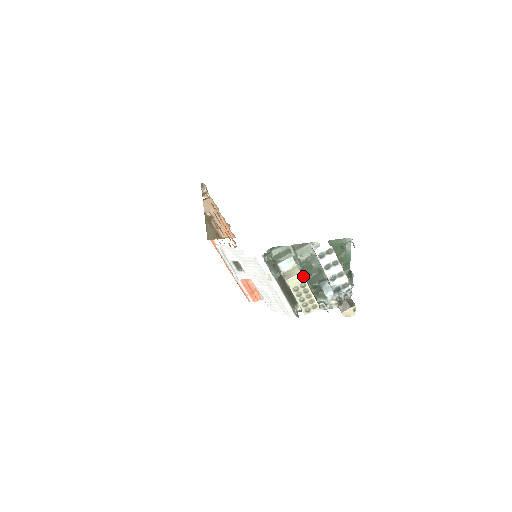
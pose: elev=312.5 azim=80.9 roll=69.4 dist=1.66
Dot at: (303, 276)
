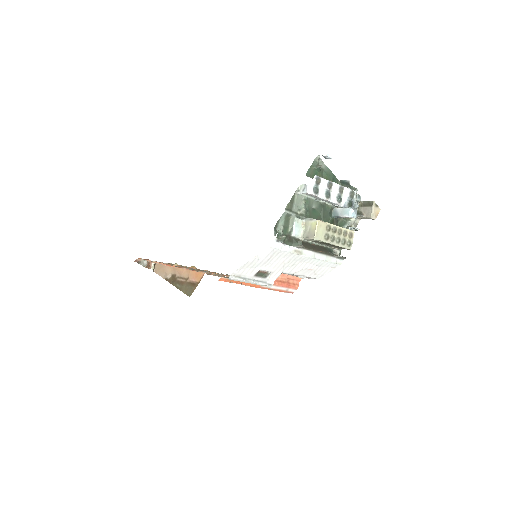
Dot at: (321, 221)
